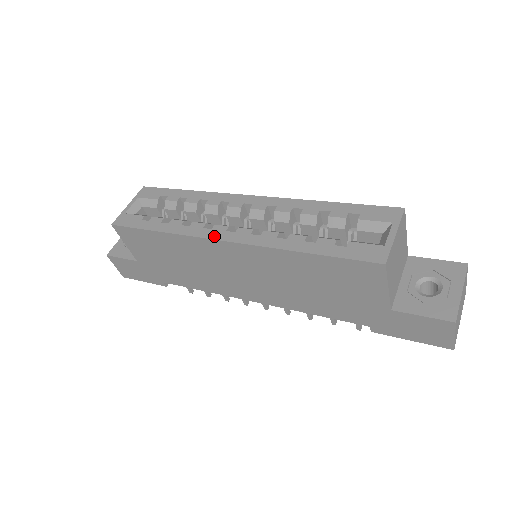
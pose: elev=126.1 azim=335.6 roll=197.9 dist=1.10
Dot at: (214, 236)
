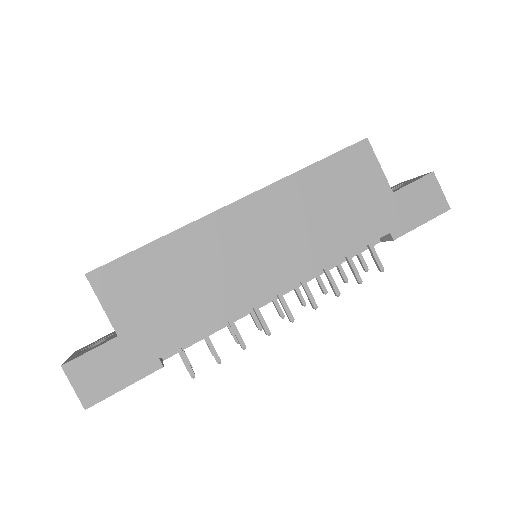
Dot at: (222, 207)
